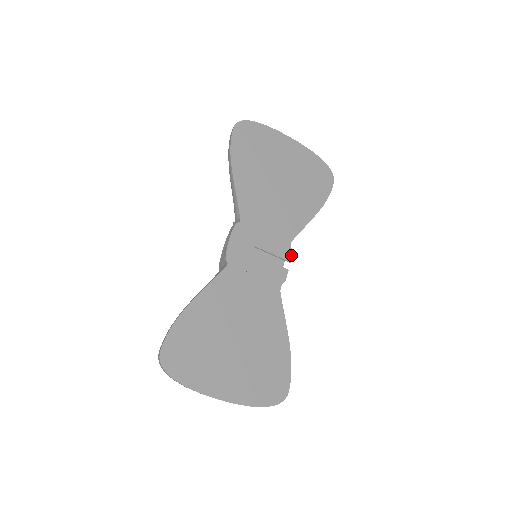
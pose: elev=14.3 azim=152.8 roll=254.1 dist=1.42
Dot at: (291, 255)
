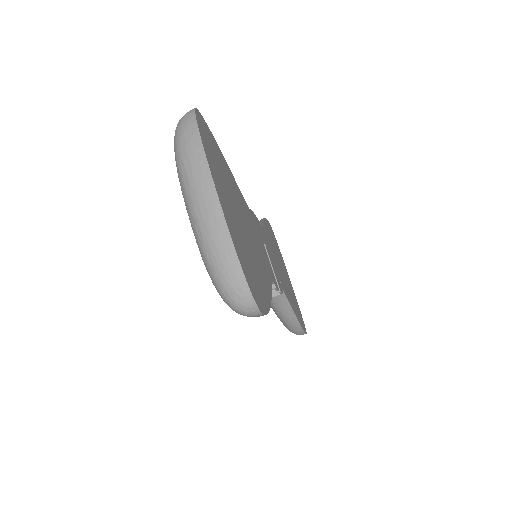
Dot at: (282, 292)
